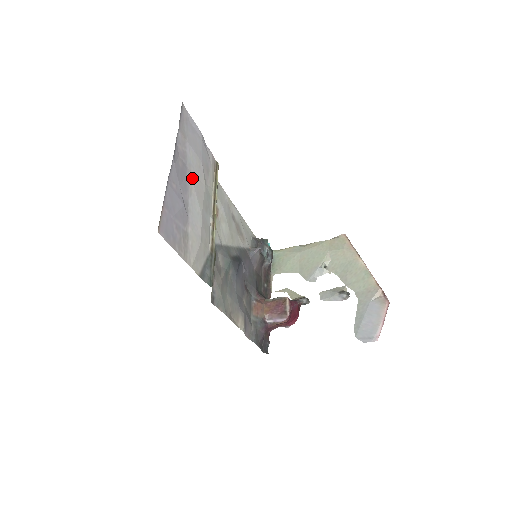
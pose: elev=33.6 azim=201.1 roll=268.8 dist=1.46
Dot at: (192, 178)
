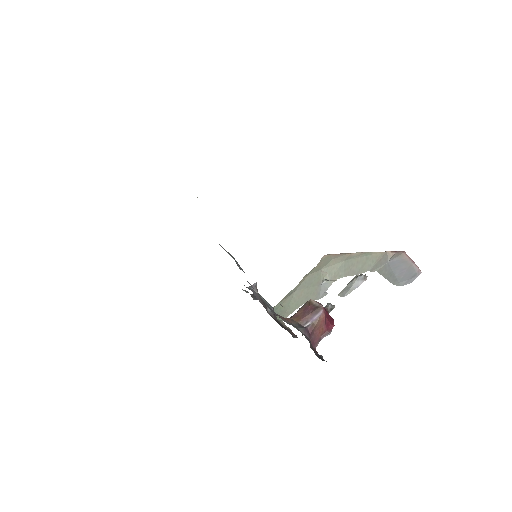
Dot at: occluded
